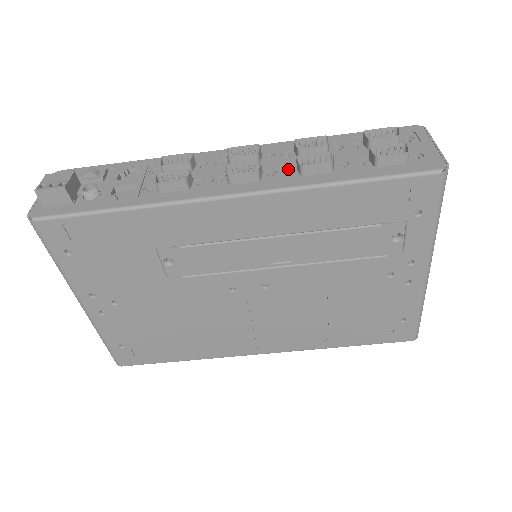
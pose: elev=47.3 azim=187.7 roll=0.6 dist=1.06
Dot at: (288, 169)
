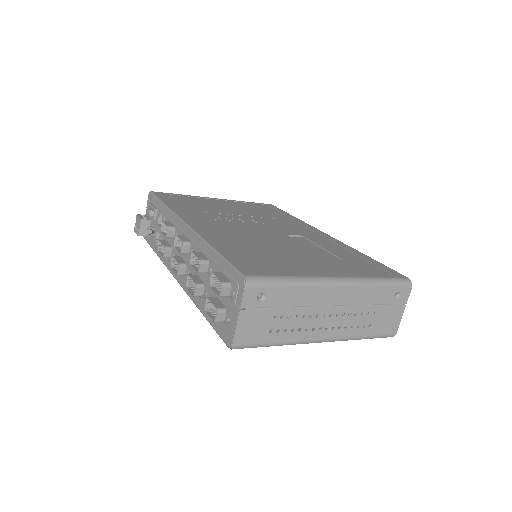
Dot at: (193, 273)
